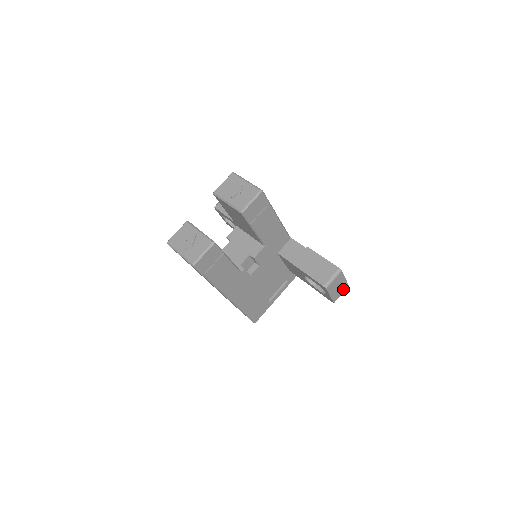
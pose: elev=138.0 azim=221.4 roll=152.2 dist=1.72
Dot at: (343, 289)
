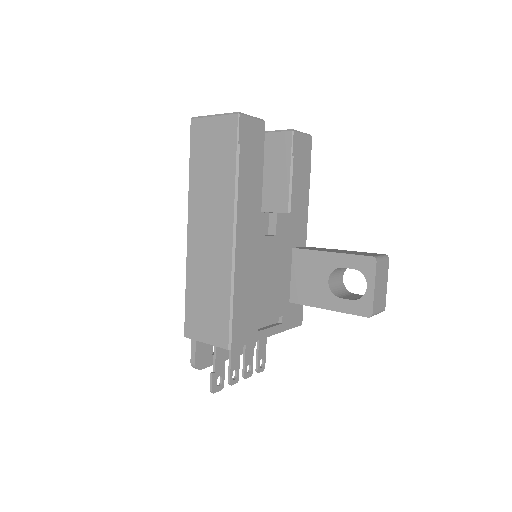
Dot at: (381, 304)
